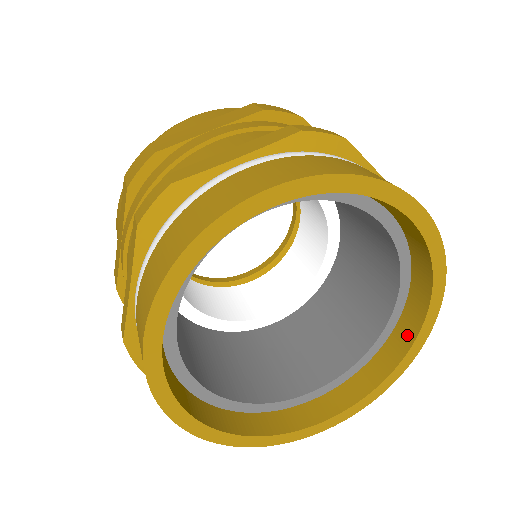
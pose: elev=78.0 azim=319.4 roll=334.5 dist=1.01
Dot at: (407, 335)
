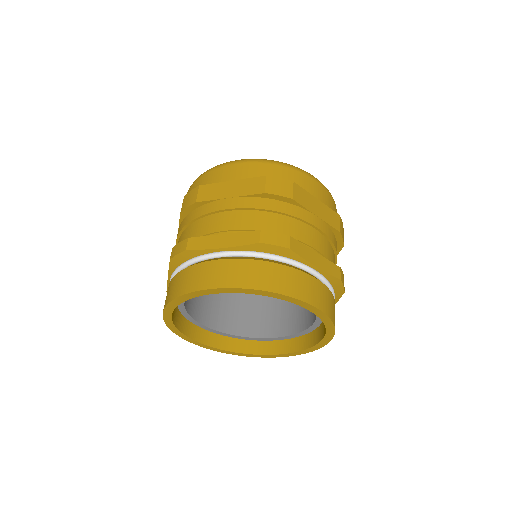
Dot at: (317, 338)
